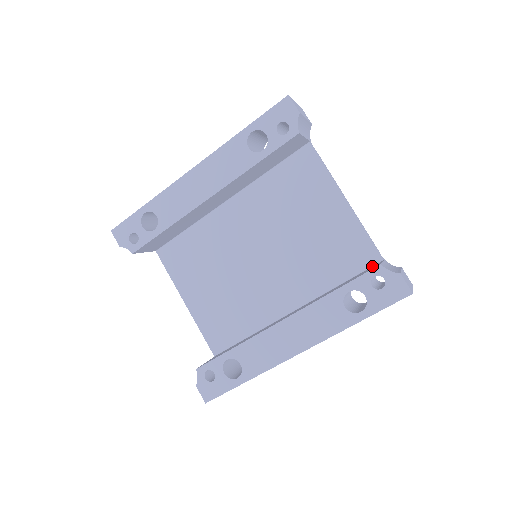
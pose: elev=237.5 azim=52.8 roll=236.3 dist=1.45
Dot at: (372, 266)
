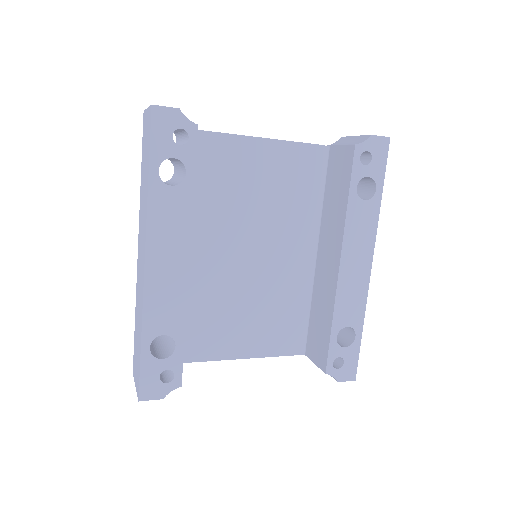
Dot at: (328, 159)
